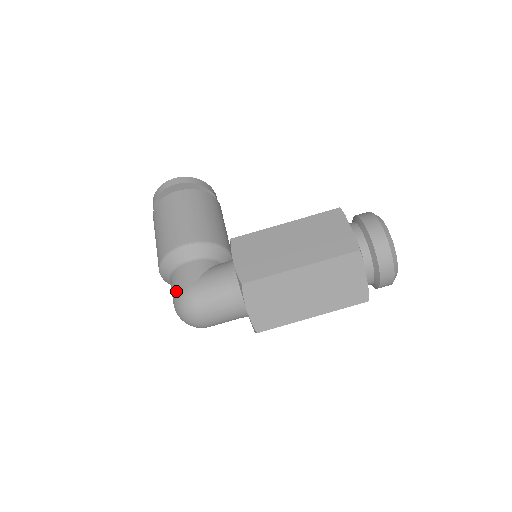
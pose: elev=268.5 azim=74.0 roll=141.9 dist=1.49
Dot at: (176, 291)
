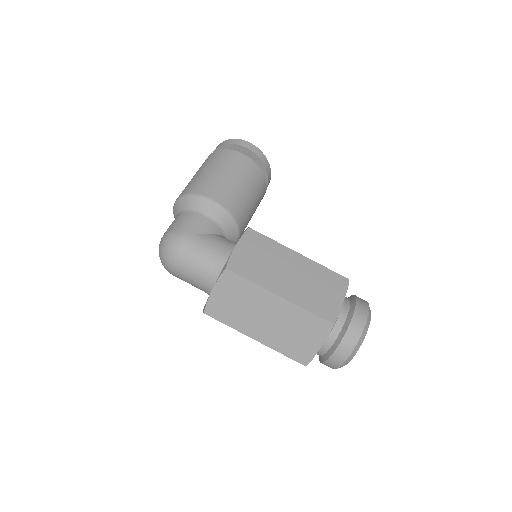
Dot at: (174, 227)
